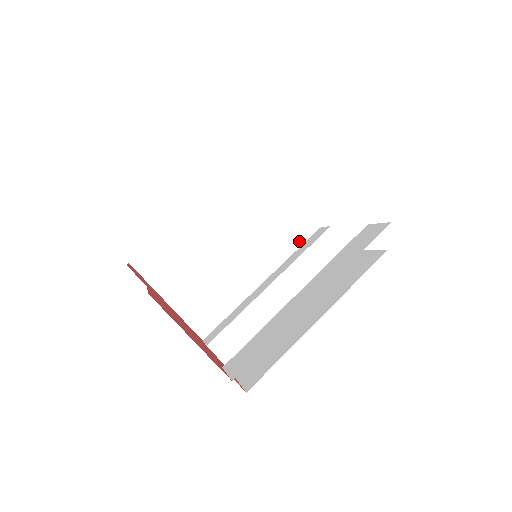
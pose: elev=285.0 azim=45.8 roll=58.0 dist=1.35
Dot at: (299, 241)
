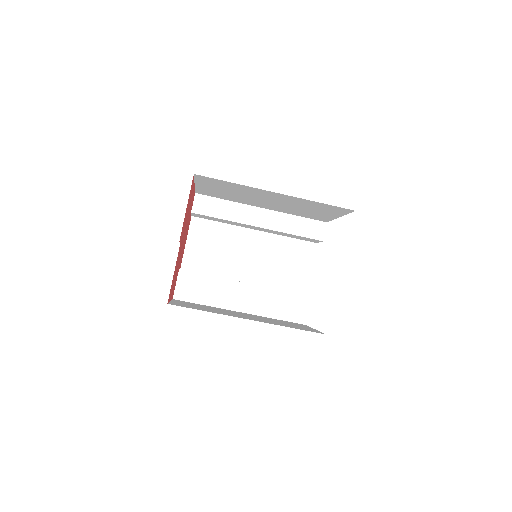
Dot at: (307, 217)
